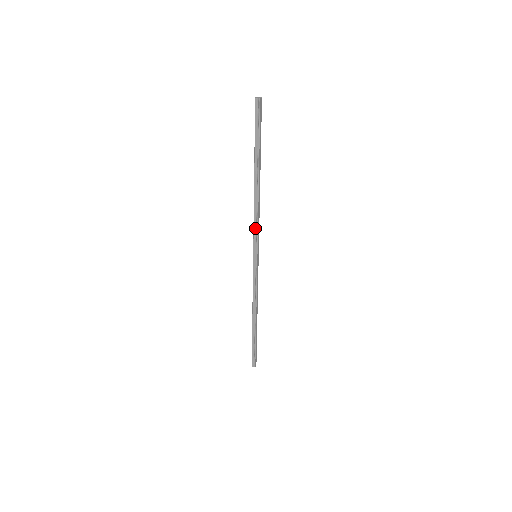
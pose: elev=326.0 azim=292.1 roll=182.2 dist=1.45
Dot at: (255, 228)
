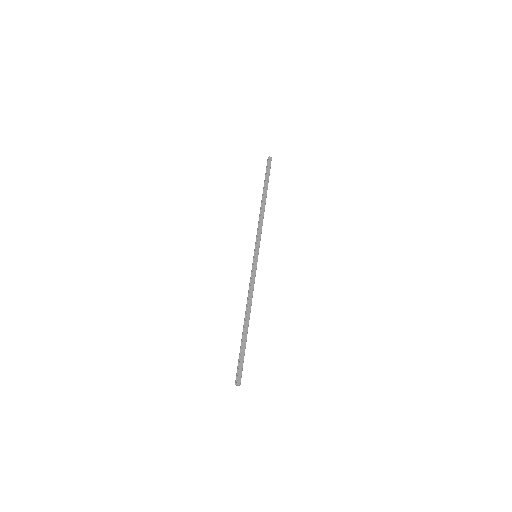
Dot at: (258, 233)
